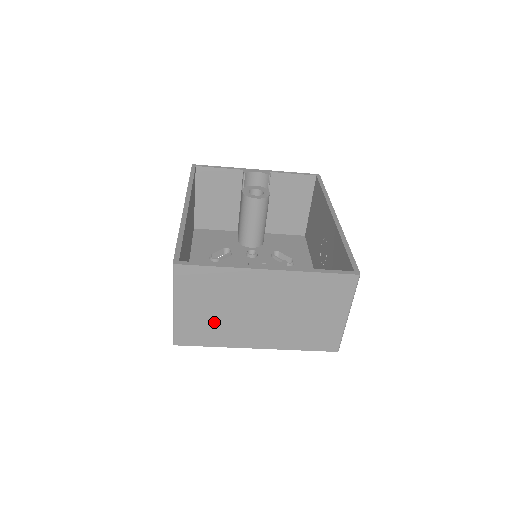
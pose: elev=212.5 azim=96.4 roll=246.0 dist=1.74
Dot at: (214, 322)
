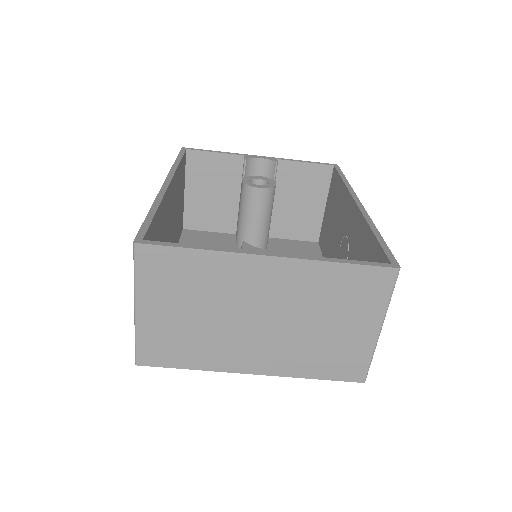
Dot at: (192, 333)
